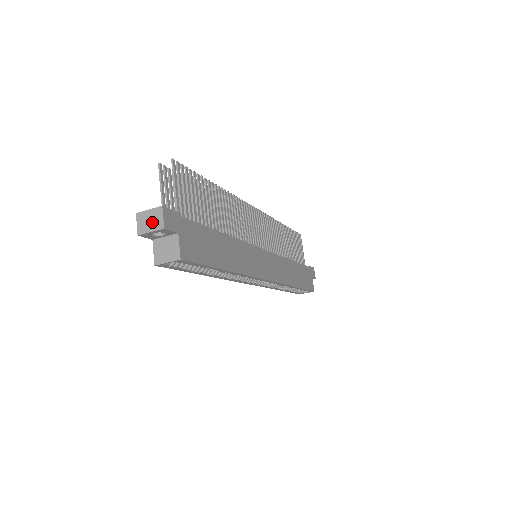
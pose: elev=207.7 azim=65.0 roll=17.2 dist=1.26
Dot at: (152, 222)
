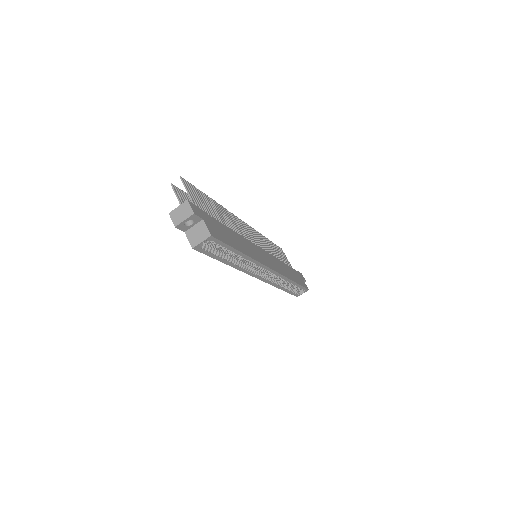
Dot at: (183, 213)
